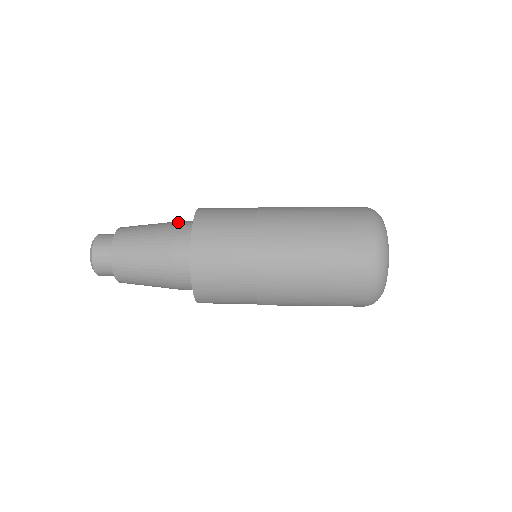
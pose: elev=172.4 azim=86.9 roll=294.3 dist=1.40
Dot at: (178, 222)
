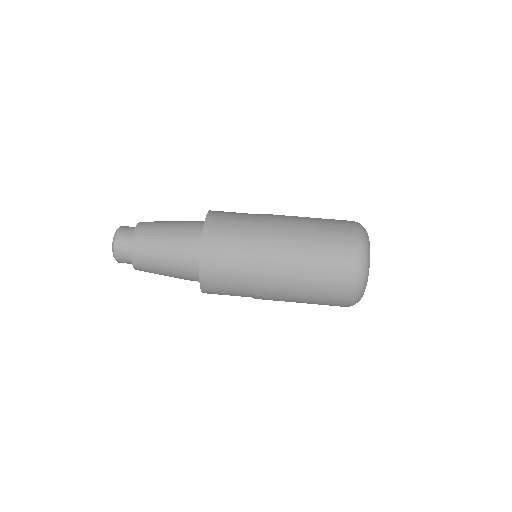
Dot at: (192, 221)
